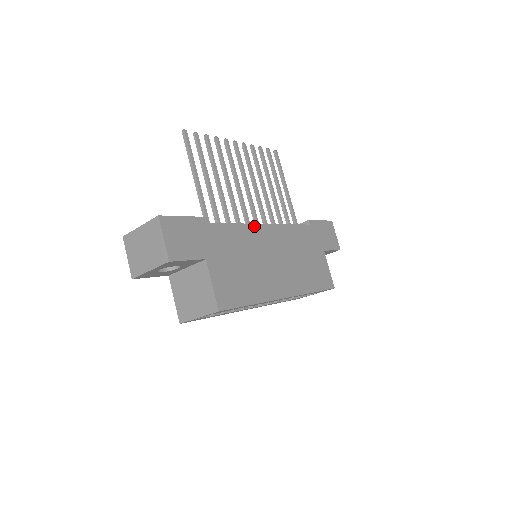
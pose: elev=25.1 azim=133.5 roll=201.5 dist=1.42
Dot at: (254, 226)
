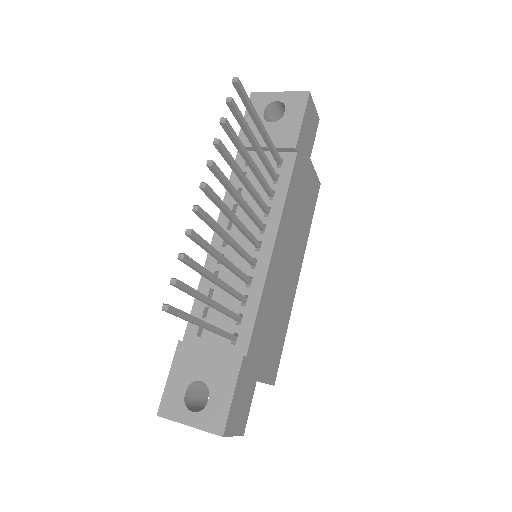
Dot at: (268, 275)
